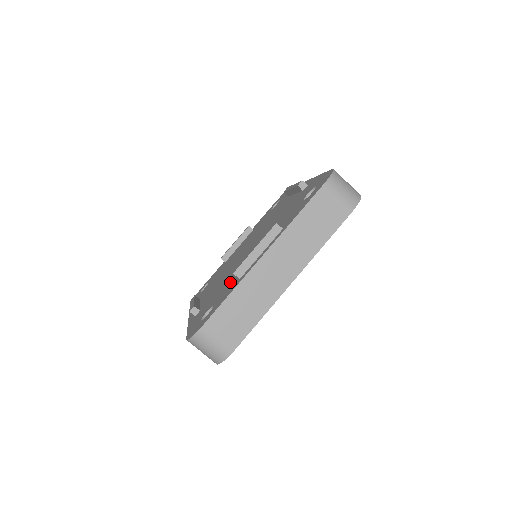
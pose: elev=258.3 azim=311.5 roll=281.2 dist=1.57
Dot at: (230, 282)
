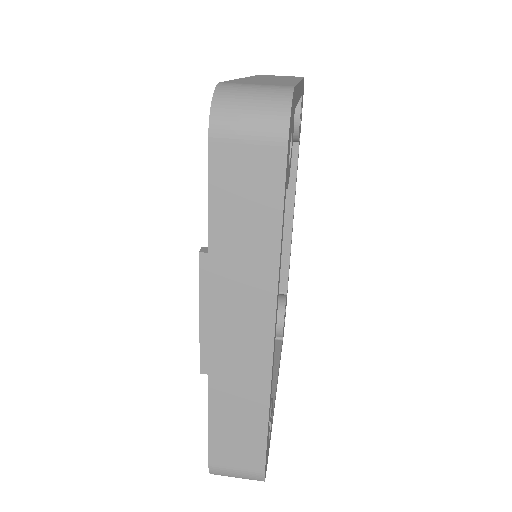
Dot at: occluded
